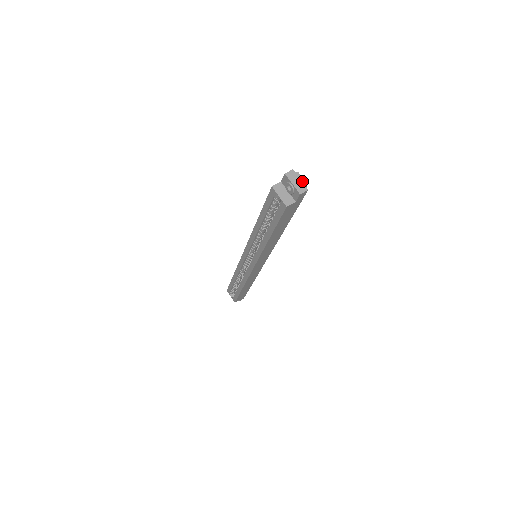
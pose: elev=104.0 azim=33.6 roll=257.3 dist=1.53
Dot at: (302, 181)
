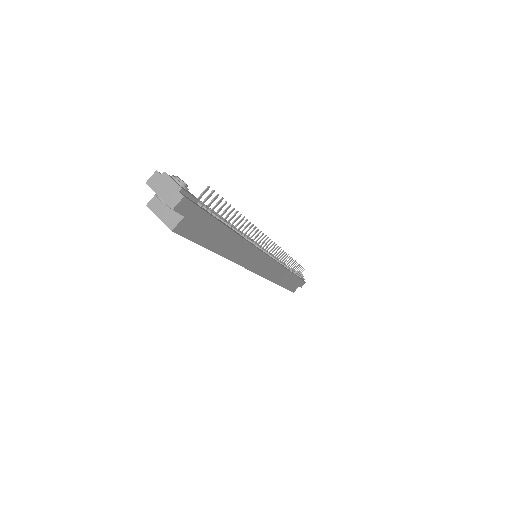
Dot at: (172, 185)
